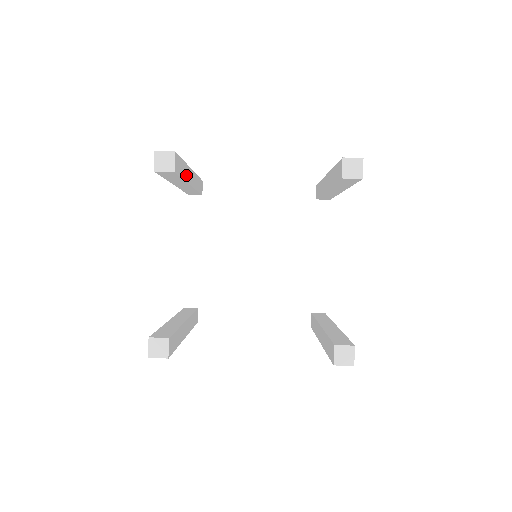
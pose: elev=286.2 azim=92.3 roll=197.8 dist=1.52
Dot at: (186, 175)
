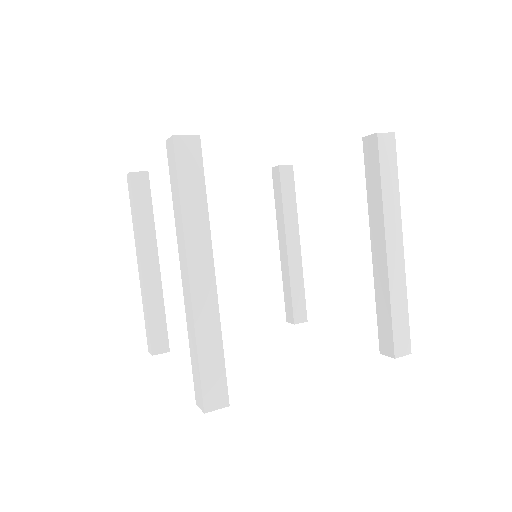
Dot at: occluded
